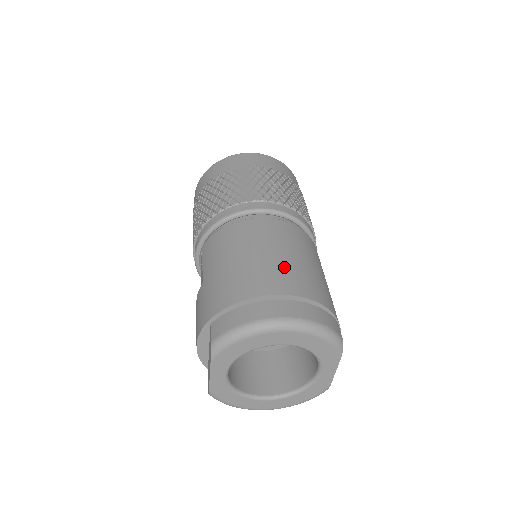
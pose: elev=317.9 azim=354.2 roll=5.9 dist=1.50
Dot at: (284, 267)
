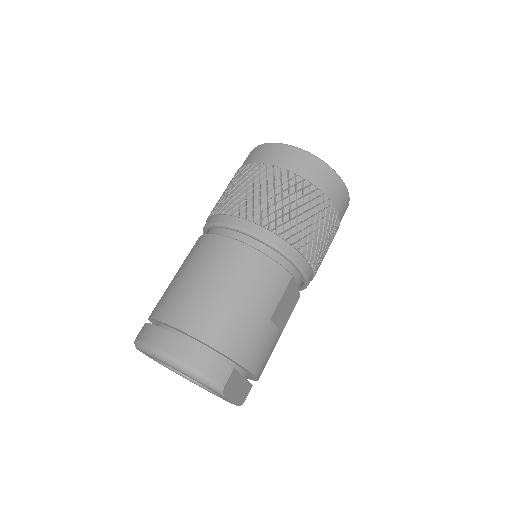
Dot at: (205, 302)
